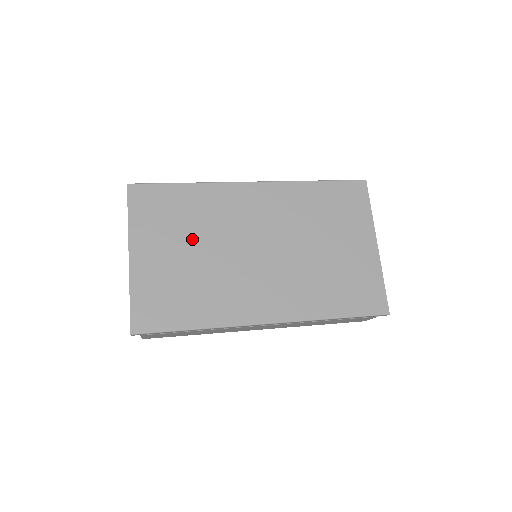
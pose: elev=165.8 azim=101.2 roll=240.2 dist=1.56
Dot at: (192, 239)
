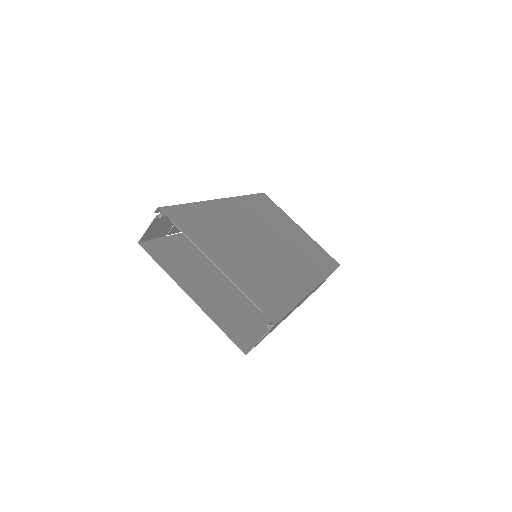
Dot at: (234, 242)
